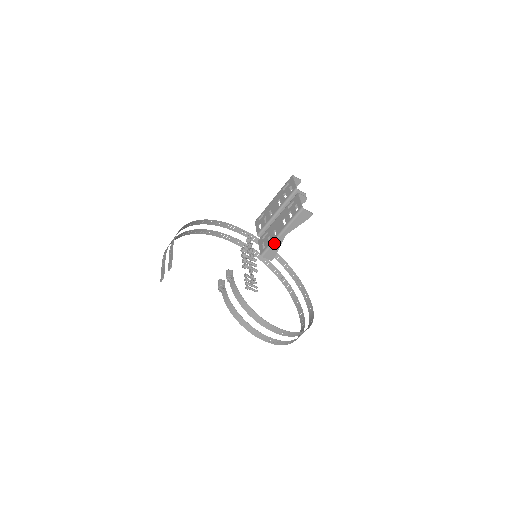
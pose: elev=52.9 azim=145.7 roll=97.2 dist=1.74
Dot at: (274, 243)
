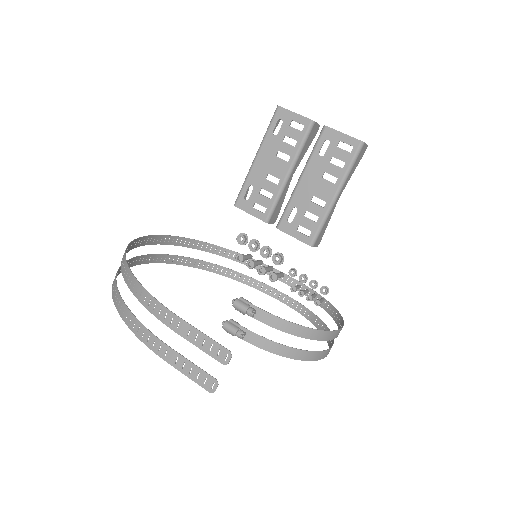
Dot at: (328, 217)
